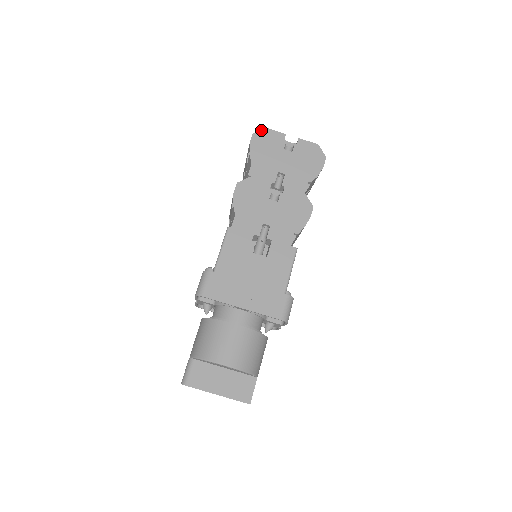
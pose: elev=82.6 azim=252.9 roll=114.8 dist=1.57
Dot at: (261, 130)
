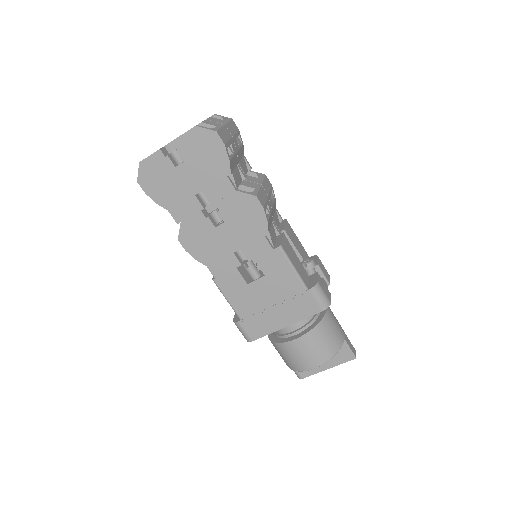
Dot at: (138, 170)
